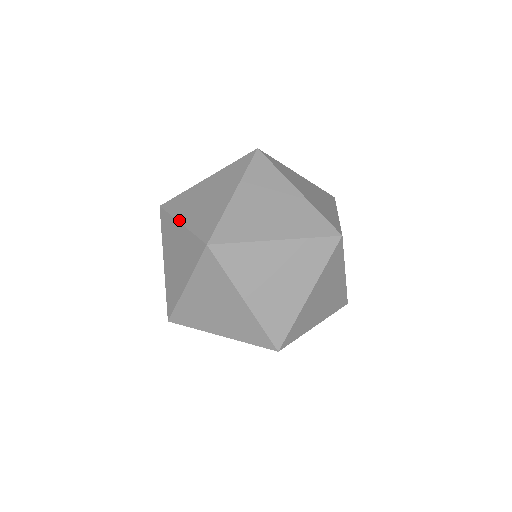
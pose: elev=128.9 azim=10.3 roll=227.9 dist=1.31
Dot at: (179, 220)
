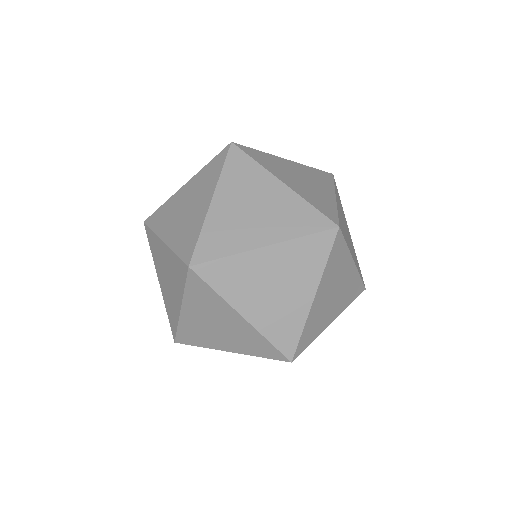
Dot at: (161, 238)
